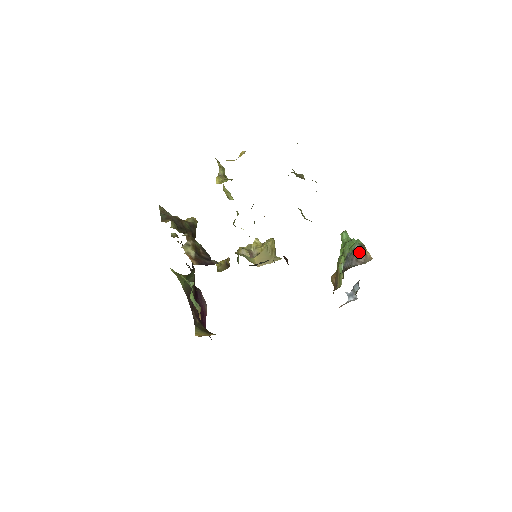
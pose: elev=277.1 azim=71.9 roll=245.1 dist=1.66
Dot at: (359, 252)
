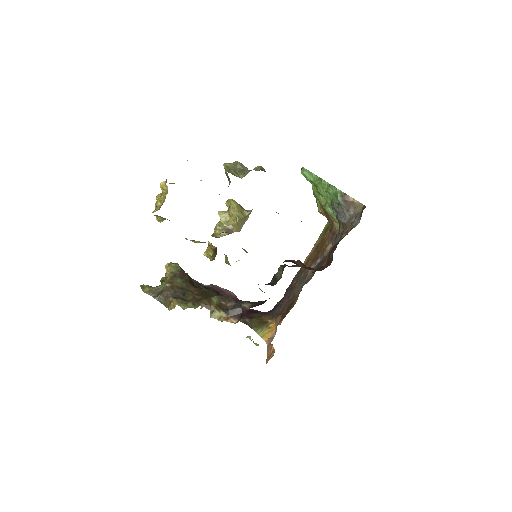
Dot at: (345, 203)
